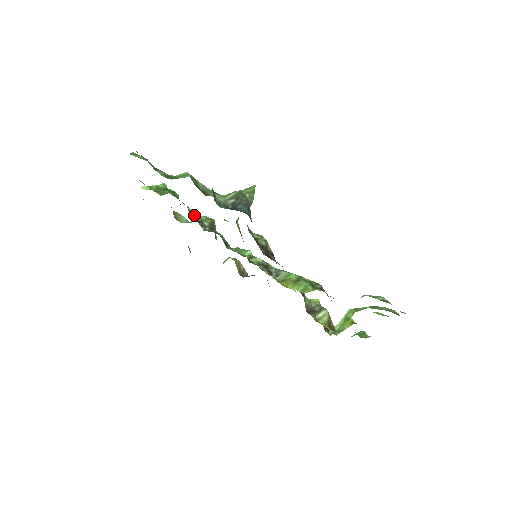
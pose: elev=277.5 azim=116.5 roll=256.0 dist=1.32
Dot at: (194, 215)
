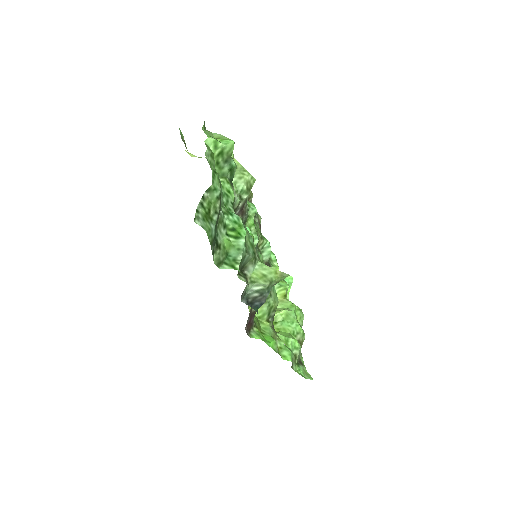
Dot at: (234, 203)
